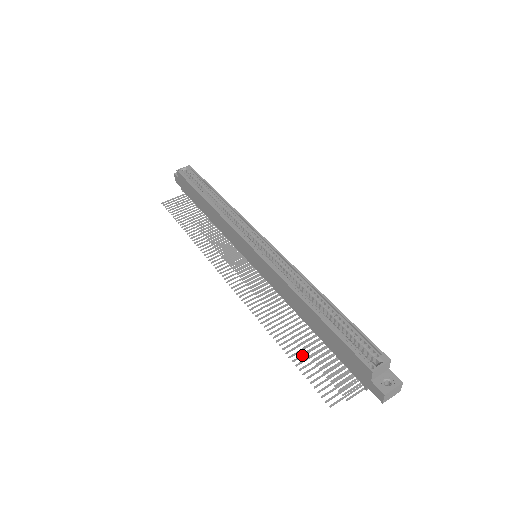
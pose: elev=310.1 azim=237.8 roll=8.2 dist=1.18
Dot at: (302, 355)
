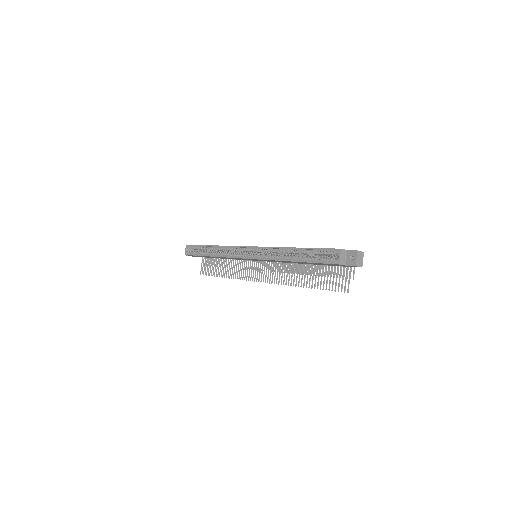
Dot at: (318, 281)
